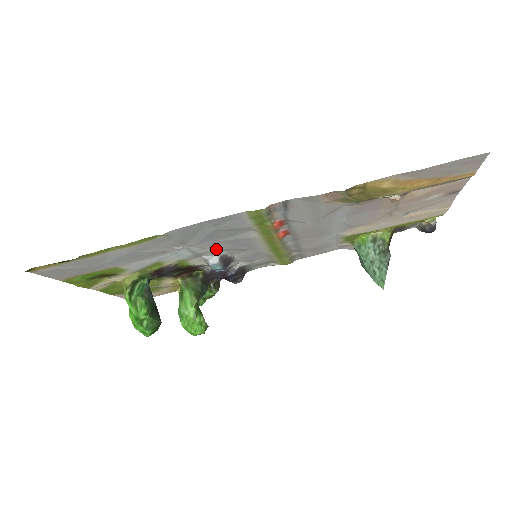
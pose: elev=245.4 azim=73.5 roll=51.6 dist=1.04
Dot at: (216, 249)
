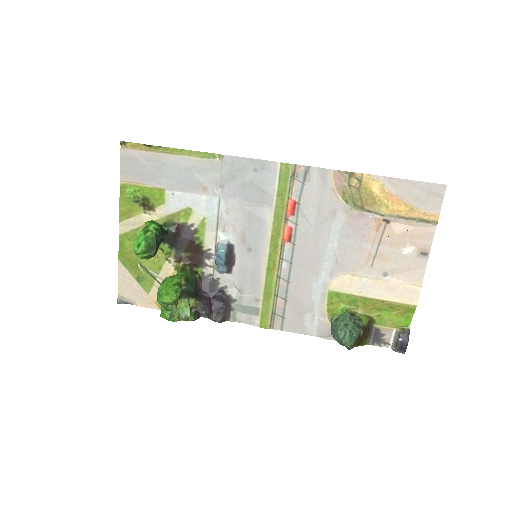
Dot at: (234, 224)
